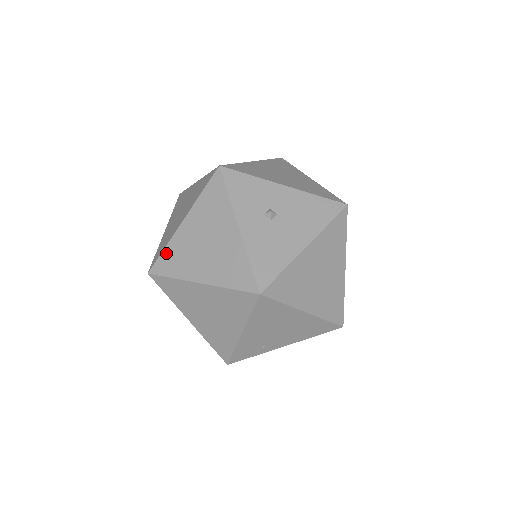
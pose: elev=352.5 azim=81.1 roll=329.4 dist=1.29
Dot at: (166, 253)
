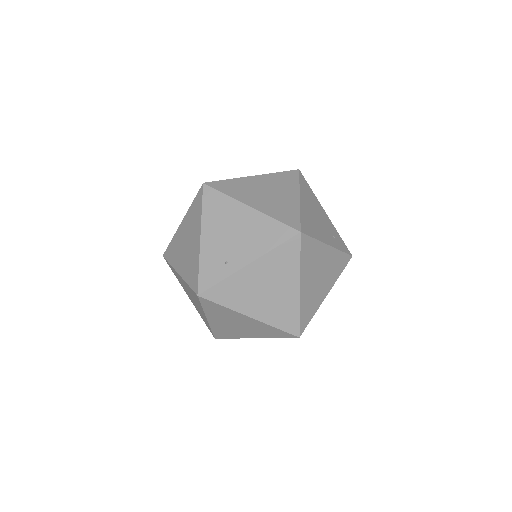
Dot at: occluded
